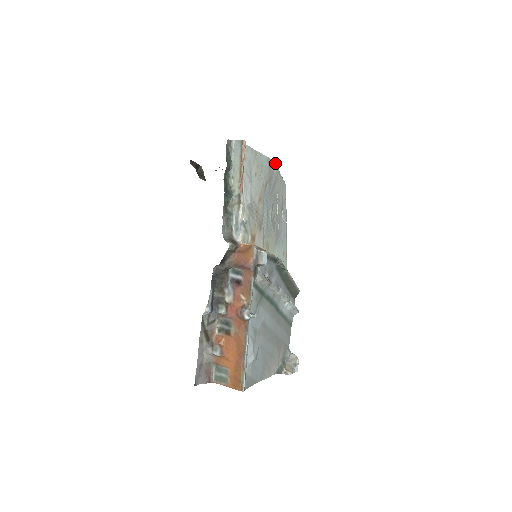
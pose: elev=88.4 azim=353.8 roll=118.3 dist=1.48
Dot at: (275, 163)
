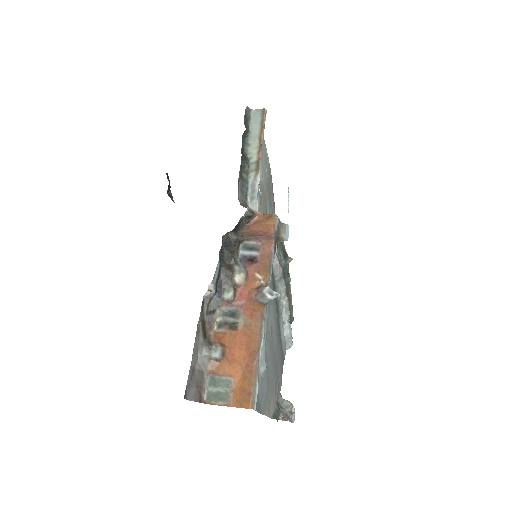
Dot at: occluded
